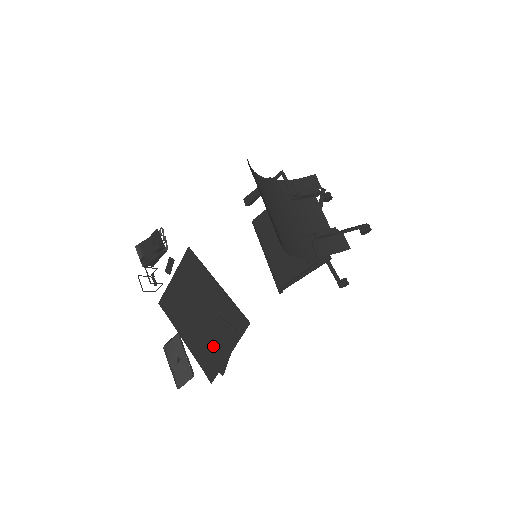
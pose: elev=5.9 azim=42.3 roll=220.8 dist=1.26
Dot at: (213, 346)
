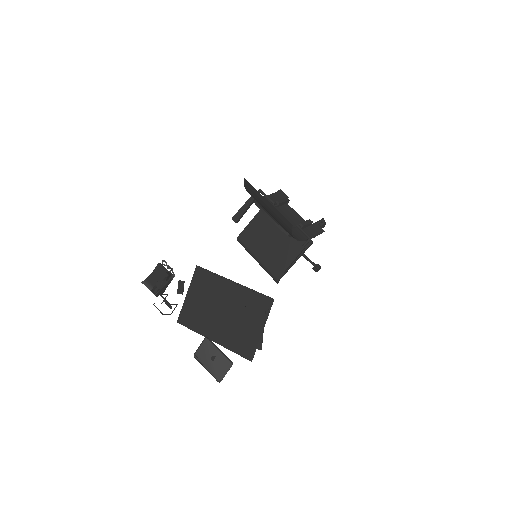
Dot at: (245, 331)
